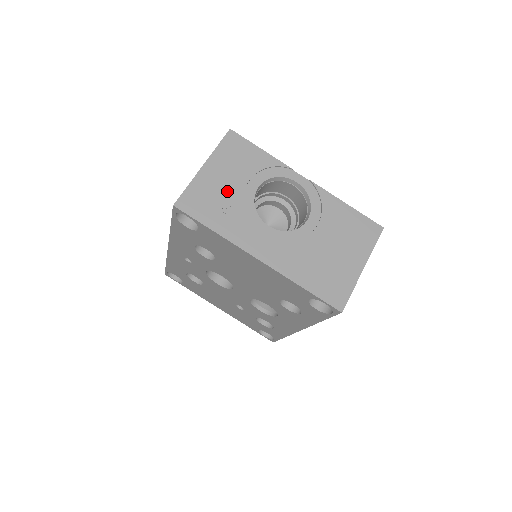
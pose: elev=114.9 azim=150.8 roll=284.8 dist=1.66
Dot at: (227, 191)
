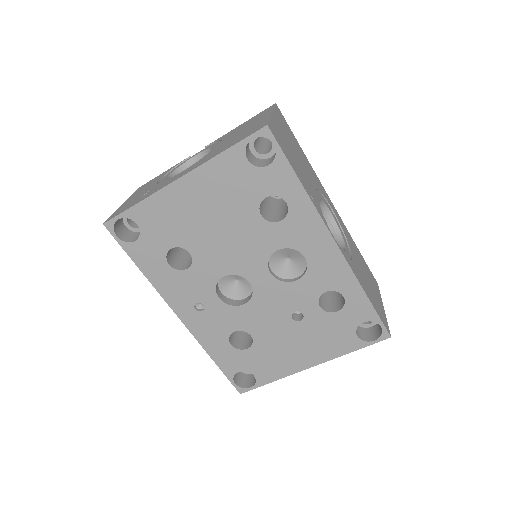
Dot at: (143, 193)
